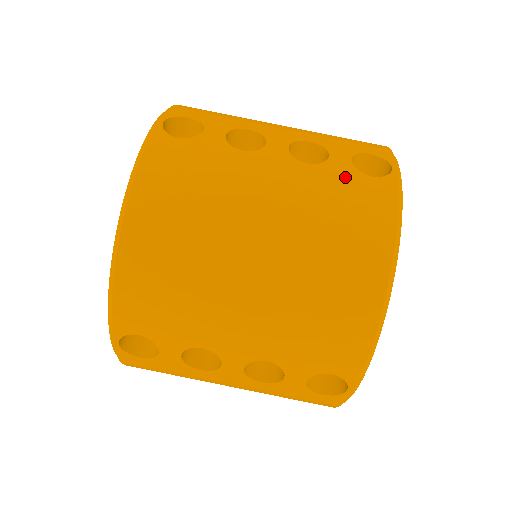
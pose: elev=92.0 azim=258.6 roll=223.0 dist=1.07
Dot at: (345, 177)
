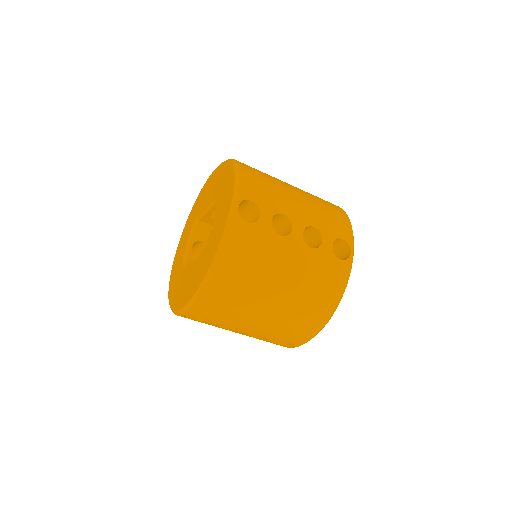
Dot at: (327, 259)
